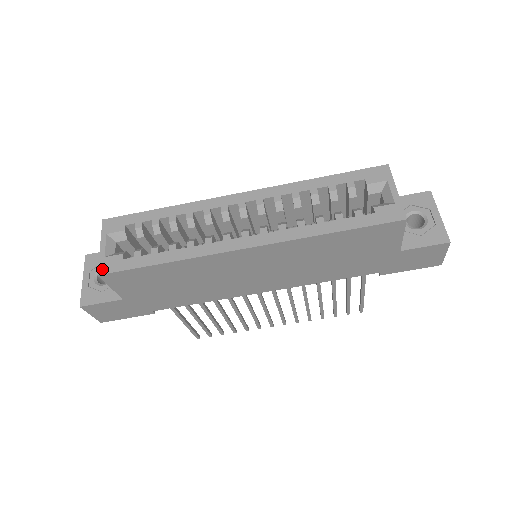
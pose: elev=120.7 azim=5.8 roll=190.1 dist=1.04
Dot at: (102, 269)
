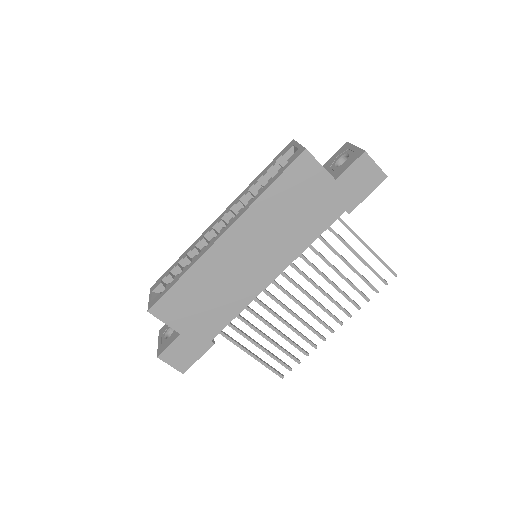
Dot at: (150, 307)
